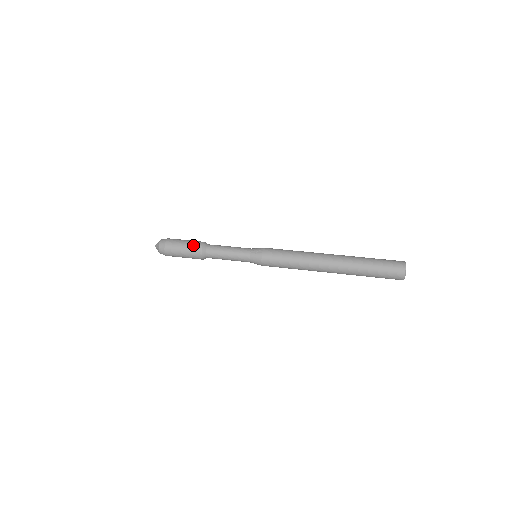
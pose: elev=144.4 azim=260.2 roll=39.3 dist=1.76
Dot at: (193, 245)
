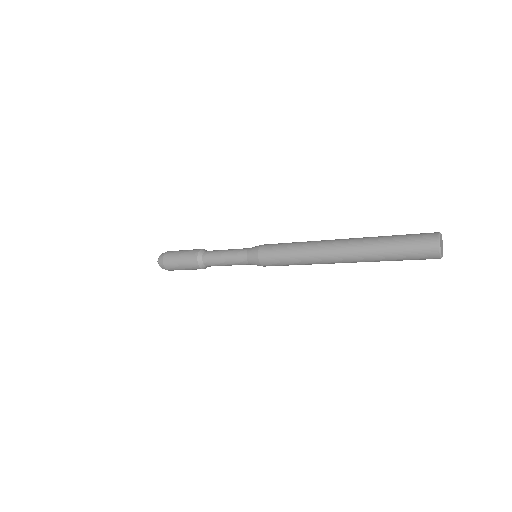
Dot at: occluded
